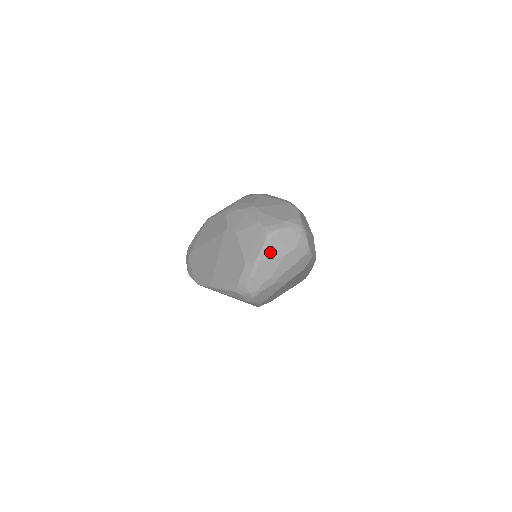
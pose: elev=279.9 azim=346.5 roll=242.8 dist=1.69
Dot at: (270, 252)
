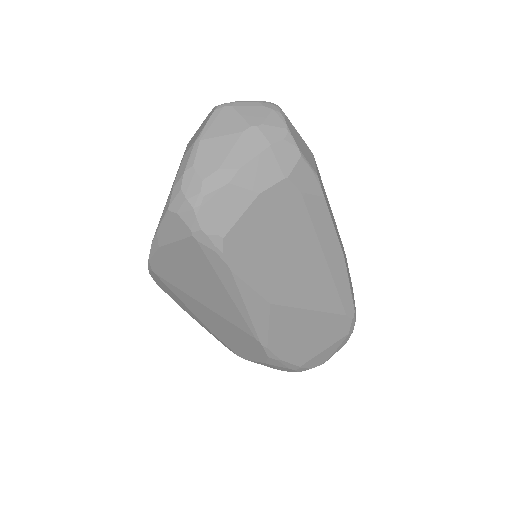
Dot at: (218, 128)
